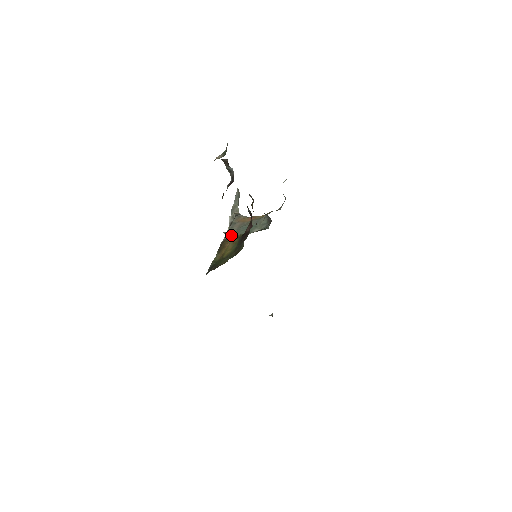
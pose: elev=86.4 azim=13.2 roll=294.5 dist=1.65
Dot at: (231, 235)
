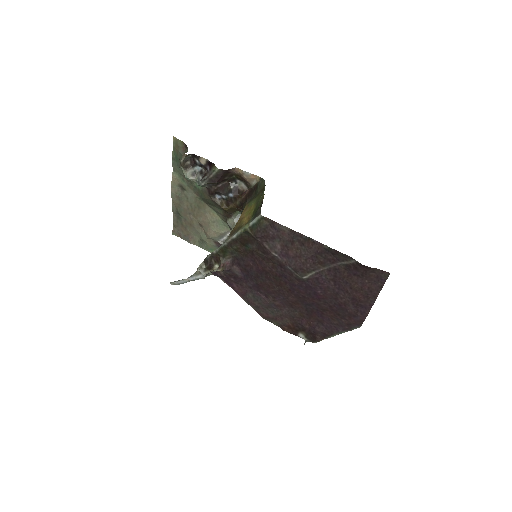
Dot at: occluded
